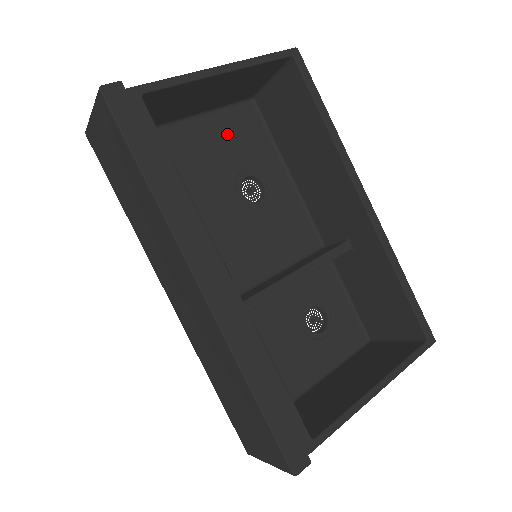
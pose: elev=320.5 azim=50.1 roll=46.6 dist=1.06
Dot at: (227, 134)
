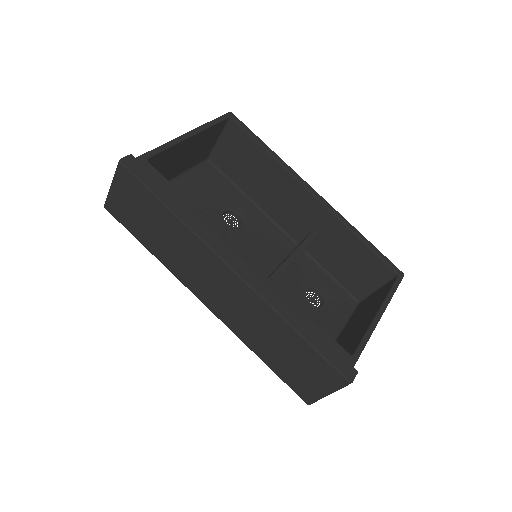
Dot at: (199, 186)
